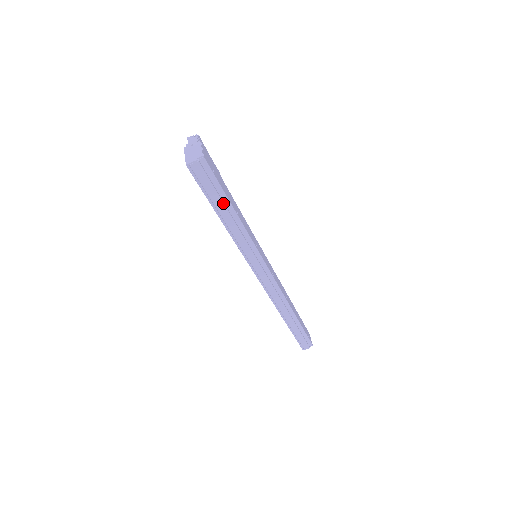
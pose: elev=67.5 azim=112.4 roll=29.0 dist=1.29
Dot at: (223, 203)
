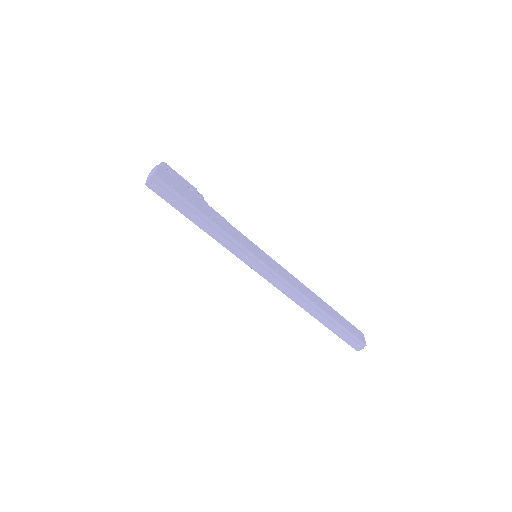
Dot at: (190, 210)
